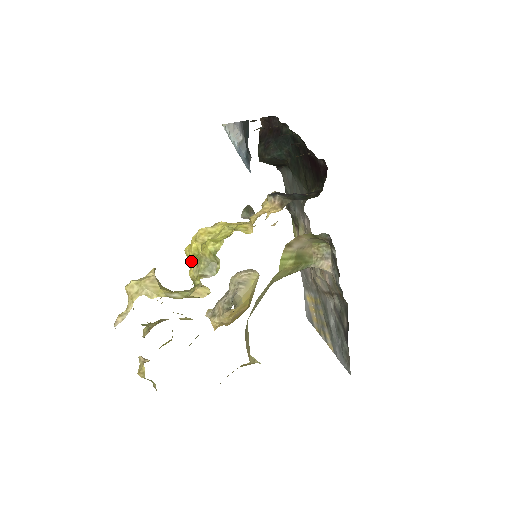
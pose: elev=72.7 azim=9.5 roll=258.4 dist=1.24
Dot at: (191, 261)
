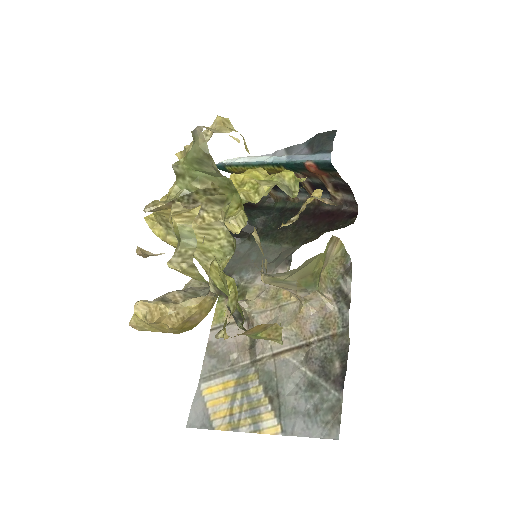
Dot at: (252, 179)
